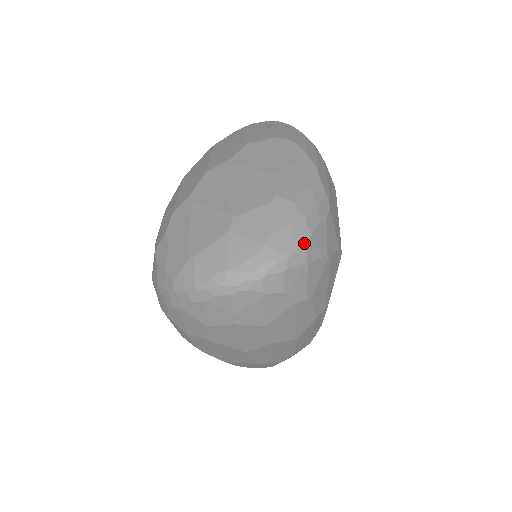
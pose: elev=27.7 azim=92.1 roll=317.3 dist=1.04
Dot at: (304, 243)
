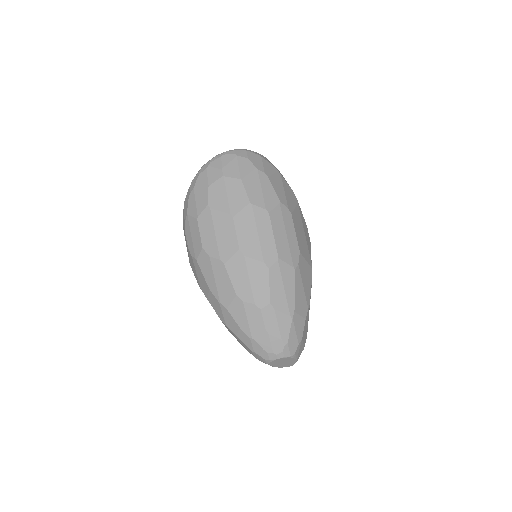
Dot at: (259, 154)
